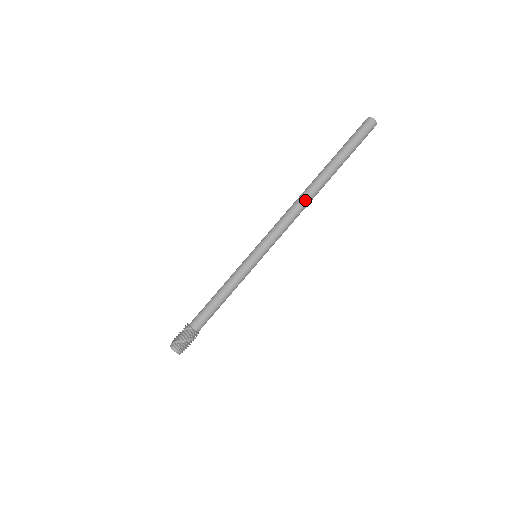
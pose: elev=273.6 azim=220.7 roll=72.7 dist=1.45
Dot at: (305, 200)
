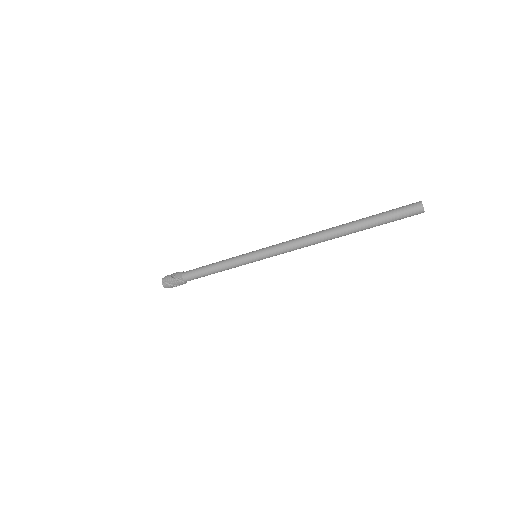
Dot at: (319, 242)
